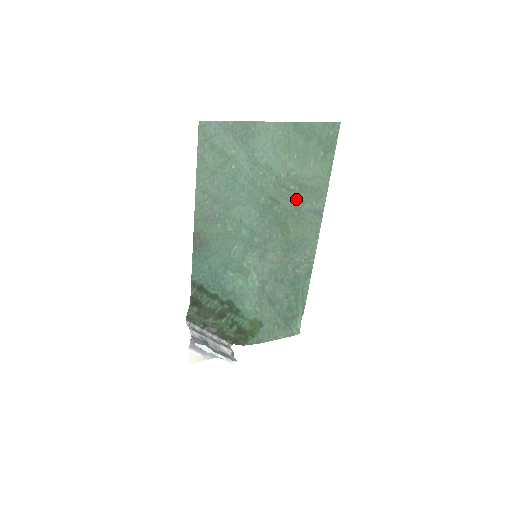
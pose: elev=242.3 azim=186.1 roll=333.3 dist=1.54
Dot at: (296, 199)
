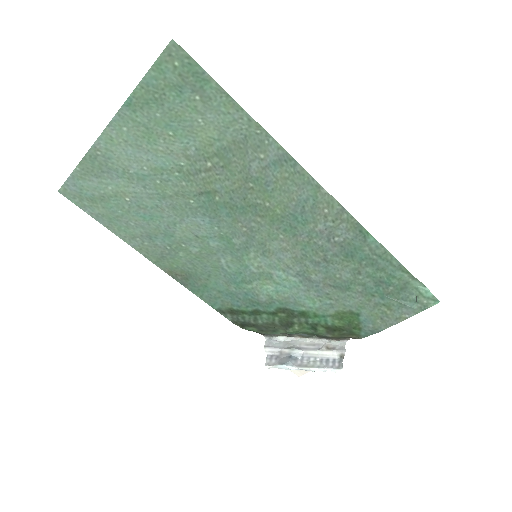
Dot at: (231, 171)
